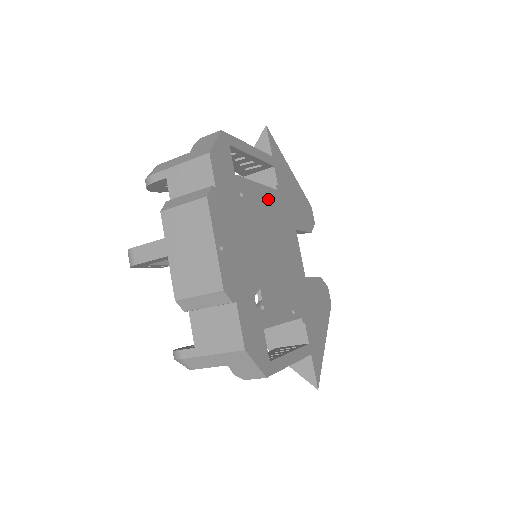
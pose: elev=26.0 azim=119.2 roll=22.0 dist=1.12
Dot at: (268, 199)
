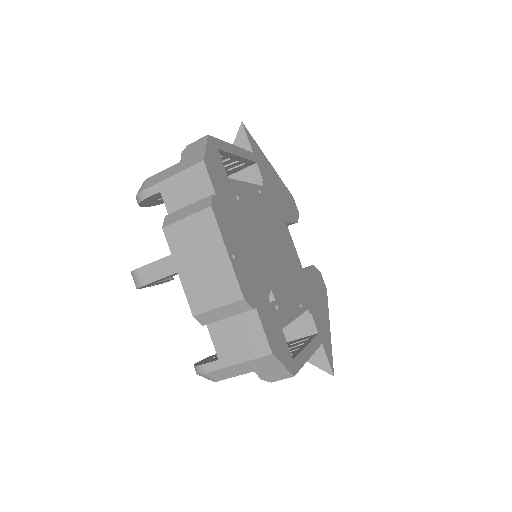
Dot at: (259, 197)
